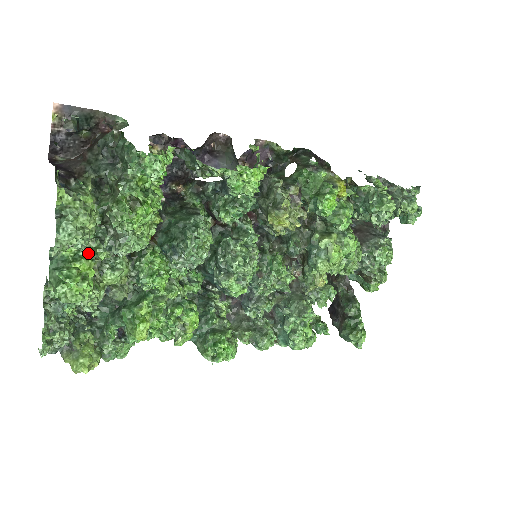
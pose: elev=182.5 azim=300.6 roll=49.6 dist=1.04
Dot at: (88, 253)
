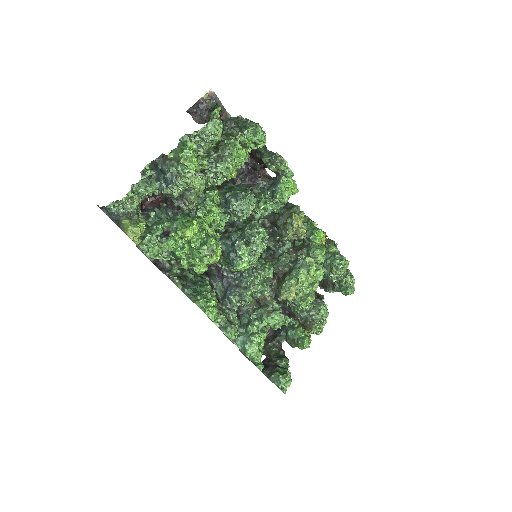
Dot at: (197, 157)
